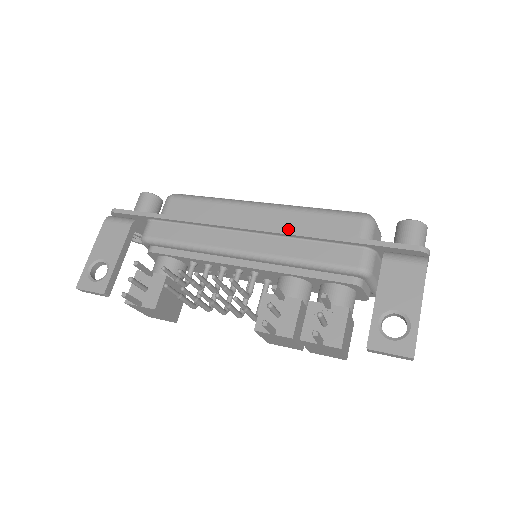
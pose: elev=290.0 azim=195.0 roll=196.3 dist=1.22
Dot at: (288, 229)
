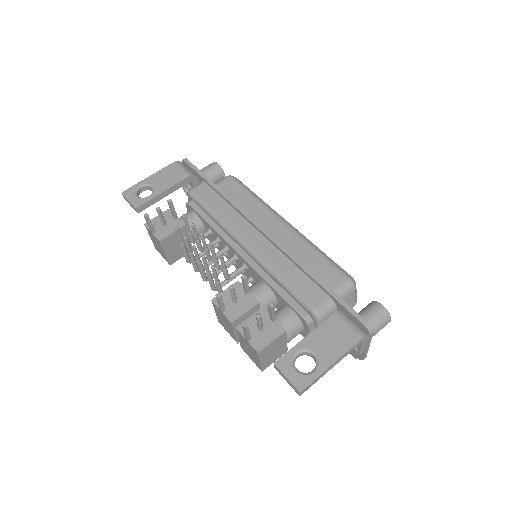
Dot at: (290, 251)
